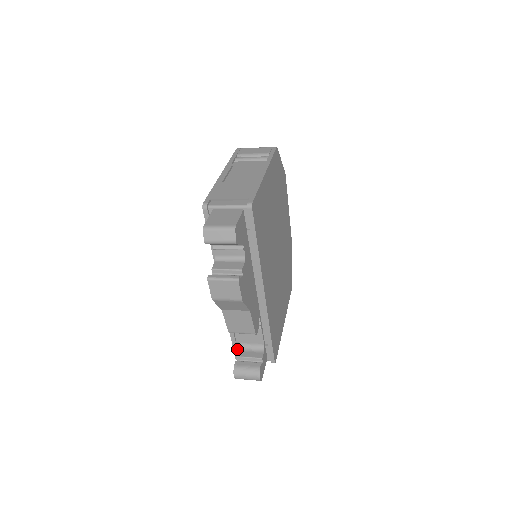
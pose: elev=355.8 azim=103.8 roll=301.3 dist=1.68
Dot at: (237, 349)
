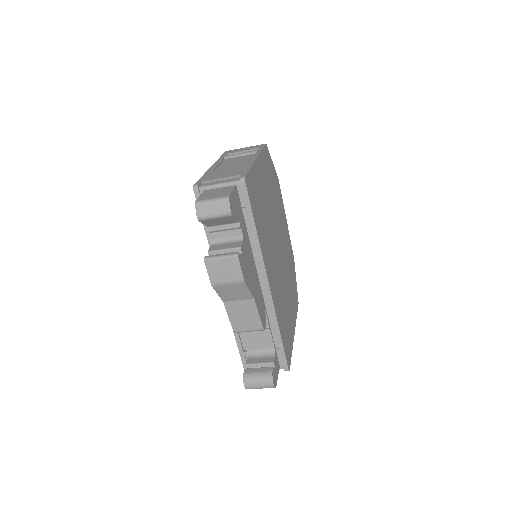
Dot at: (245, 359)
